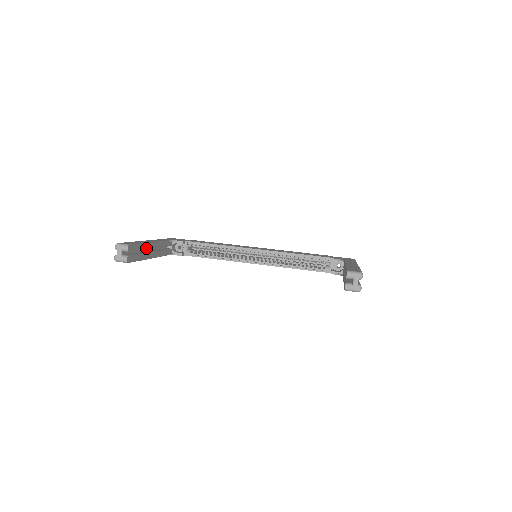
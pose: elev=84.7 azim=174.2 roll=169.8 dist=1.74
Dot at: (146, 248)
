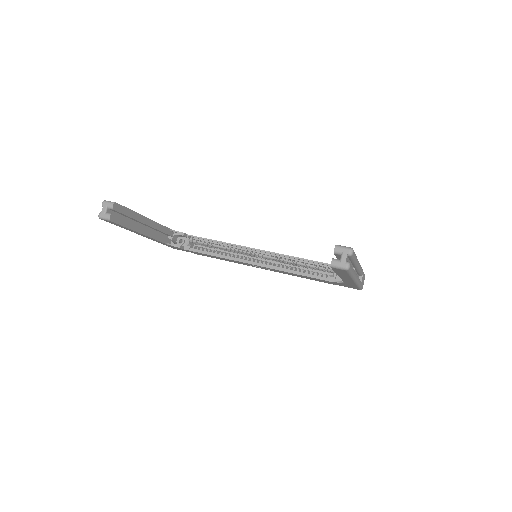
Dot at: (138, 219)
